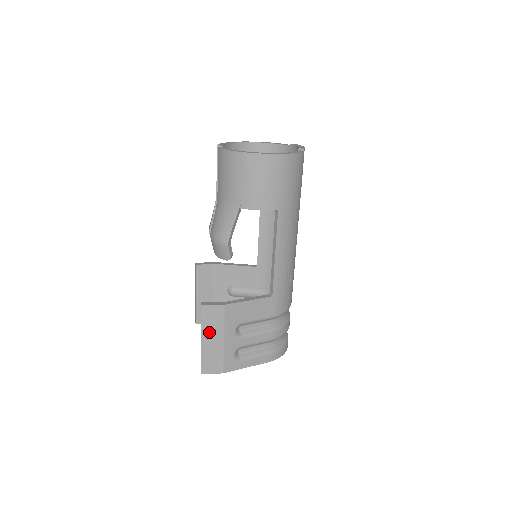
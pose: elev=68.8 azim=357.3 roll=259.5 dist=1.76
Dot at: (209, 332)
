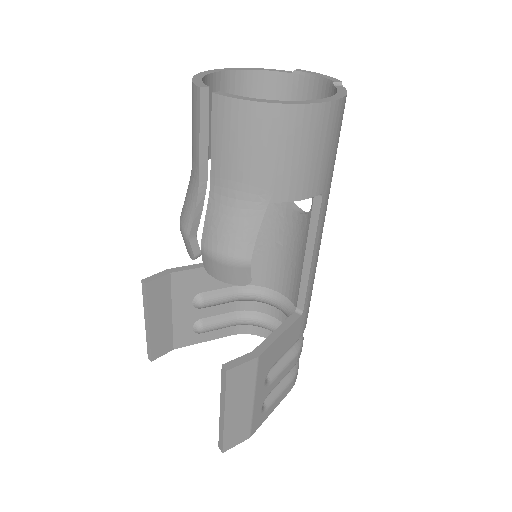
Dot at: (235, 400)
